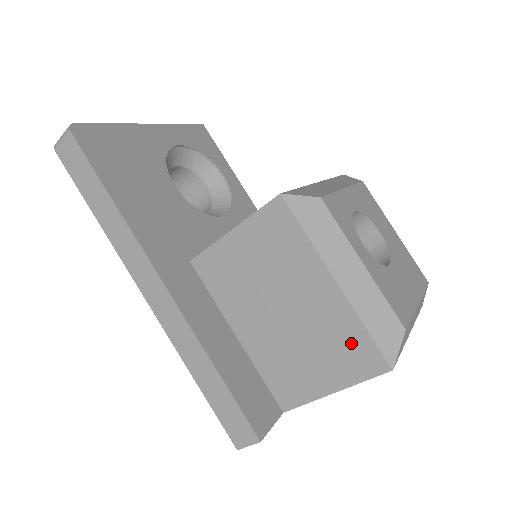
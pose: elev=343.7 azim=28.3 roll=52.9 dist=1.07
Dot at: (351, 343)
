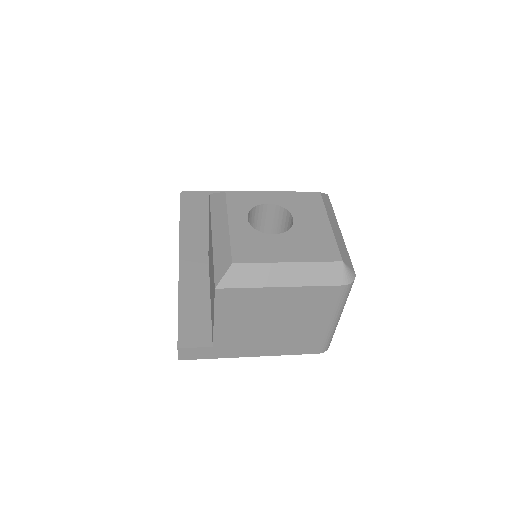
Dot at: (213, 277)
